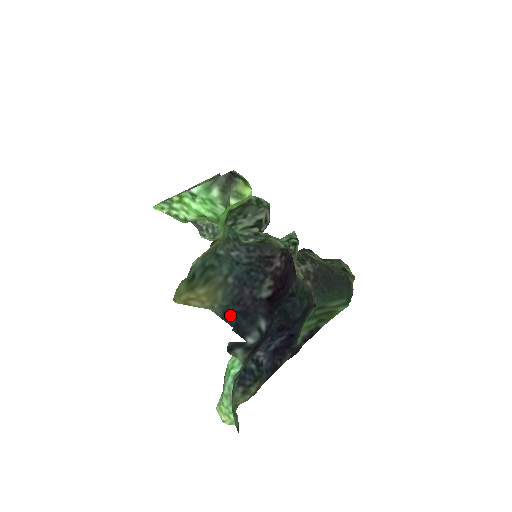
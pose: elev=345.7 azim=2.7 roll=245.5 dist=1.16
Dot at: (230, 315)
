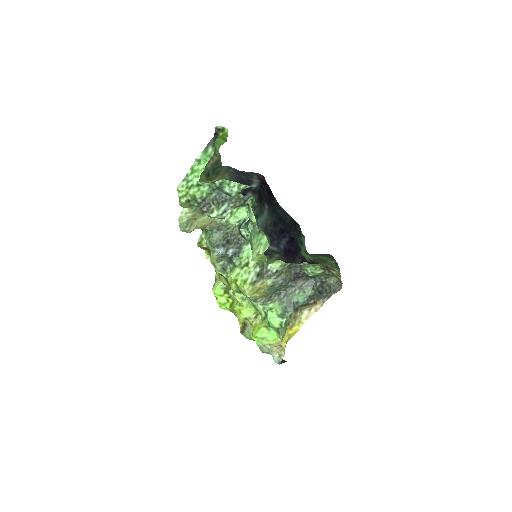
Dot at: (237, 182)
